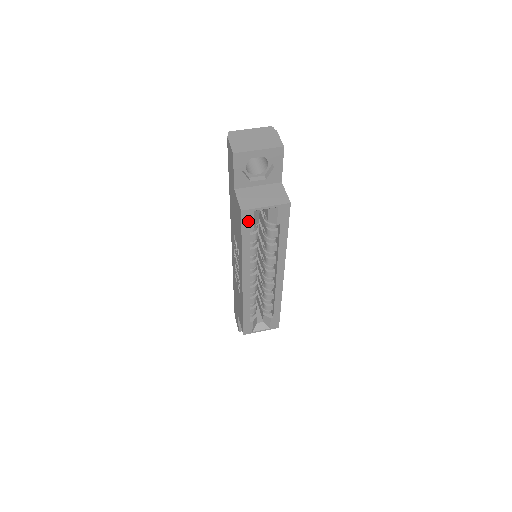
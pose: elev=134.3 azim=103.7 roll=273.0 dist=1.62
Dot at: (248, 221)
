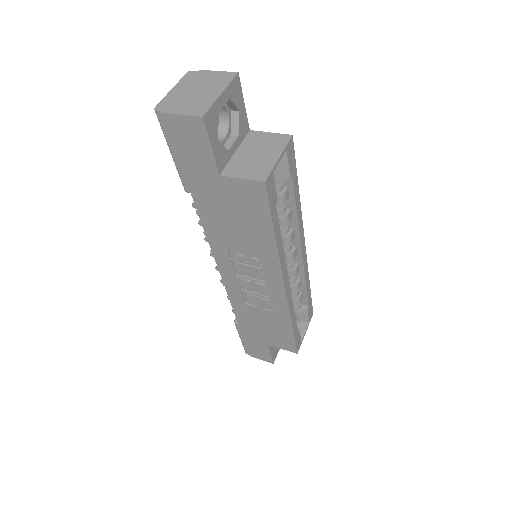
Dot at: (272, 194)
